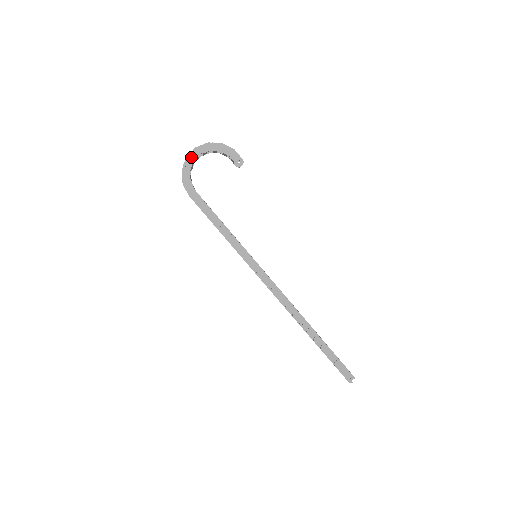
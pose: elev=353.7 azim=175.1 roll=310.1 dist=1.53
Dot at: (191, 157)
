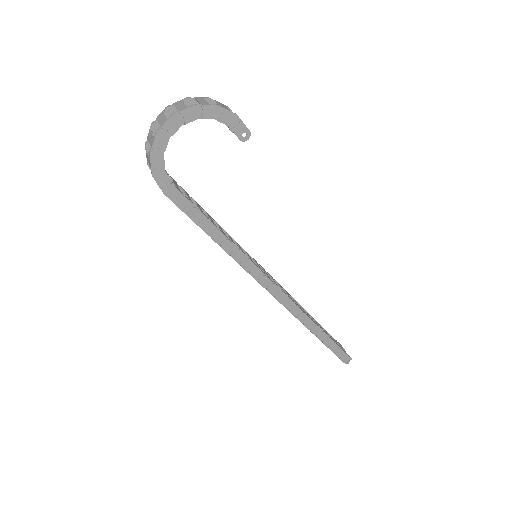
Dot at: (165, 132)
